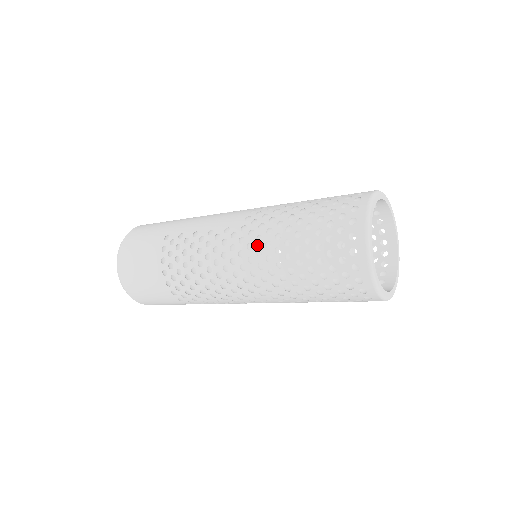
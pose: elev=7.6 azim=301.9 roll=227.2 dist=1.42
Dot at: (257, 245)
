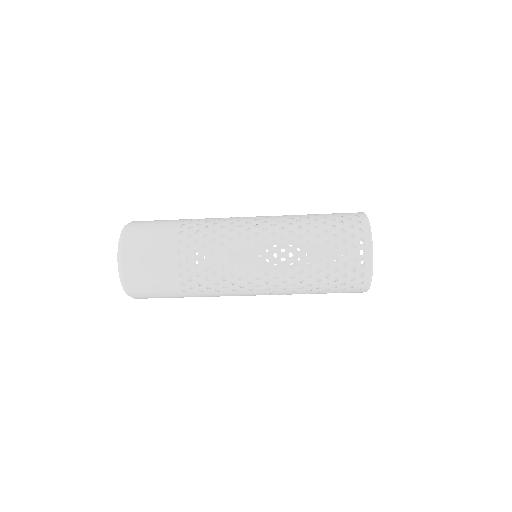
Dot at: (280, 219)
